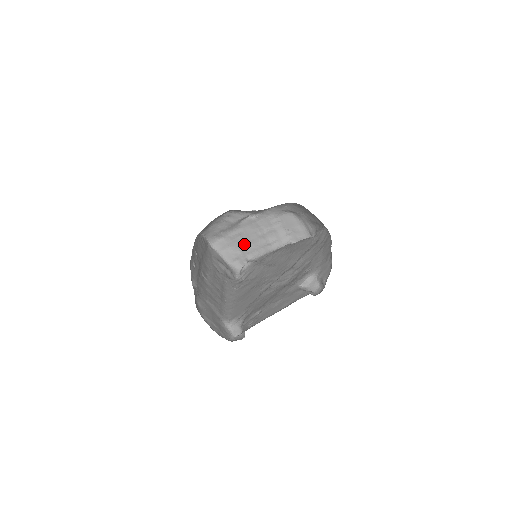
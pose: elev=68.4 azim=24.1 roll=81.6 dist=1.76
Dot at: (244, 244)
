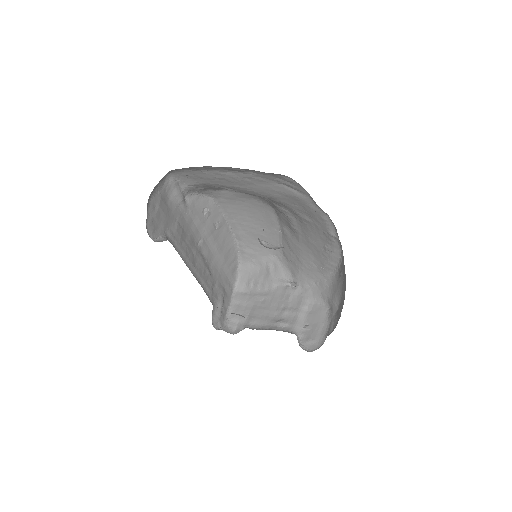
Dot at: (259, 311)
